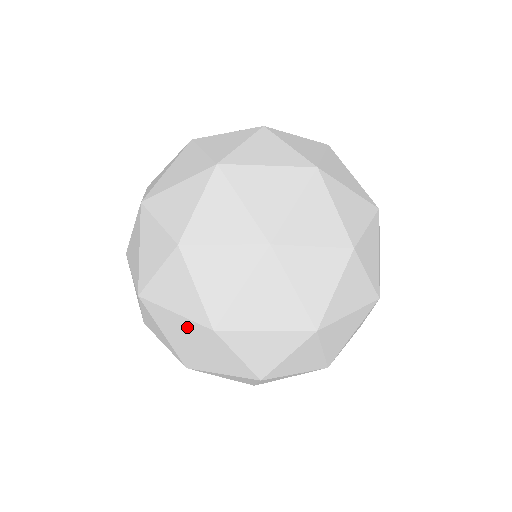
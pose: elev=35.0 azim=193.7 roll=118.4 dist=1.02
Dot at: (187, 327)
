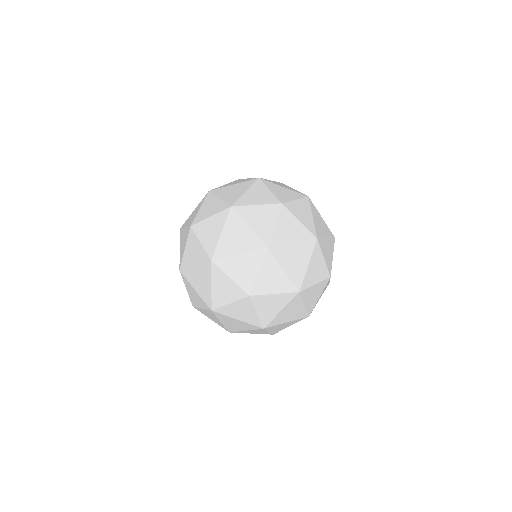
Dot at: occluded
